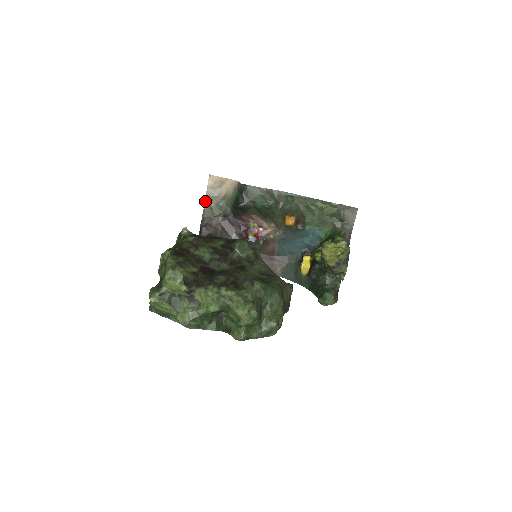
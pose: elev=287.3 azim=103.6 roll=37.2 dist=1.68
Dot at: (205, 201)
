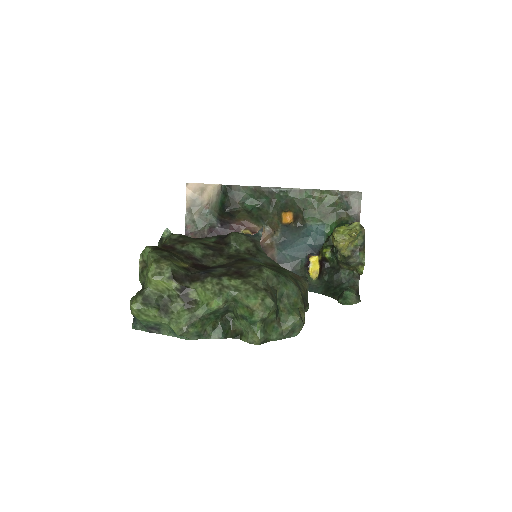
Dot at: (186, 214)
